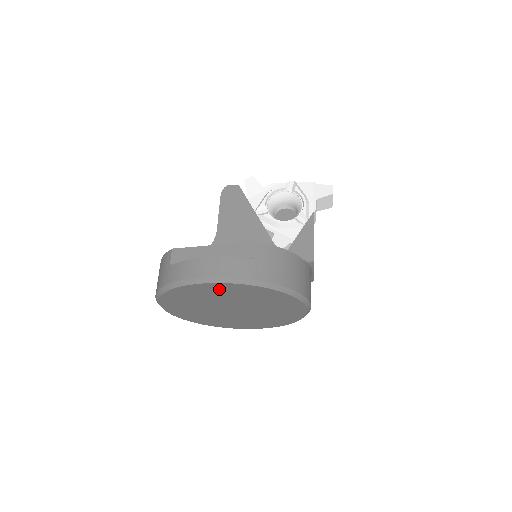
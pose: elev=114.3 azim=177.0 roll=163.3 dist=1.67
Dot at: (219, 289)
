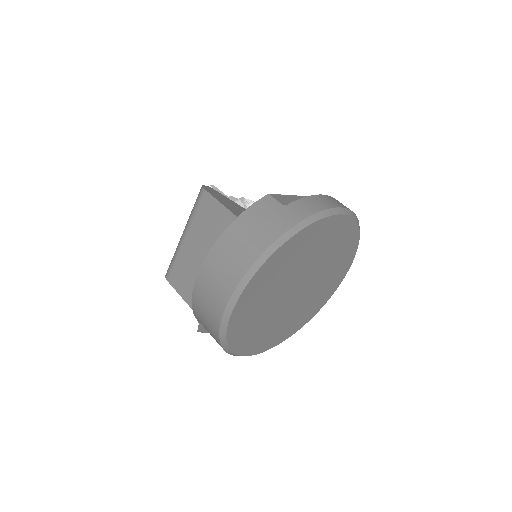
Dot at: (335, 232)
